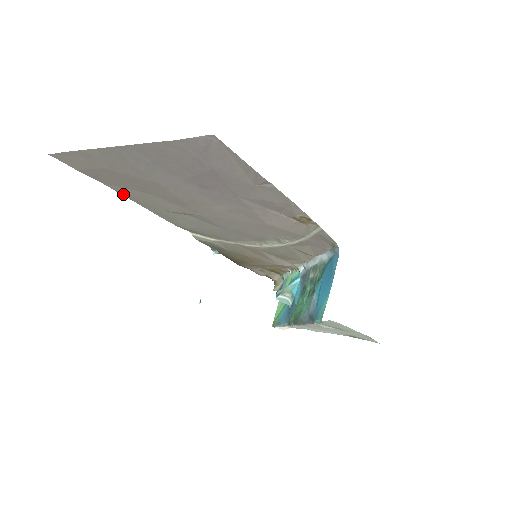
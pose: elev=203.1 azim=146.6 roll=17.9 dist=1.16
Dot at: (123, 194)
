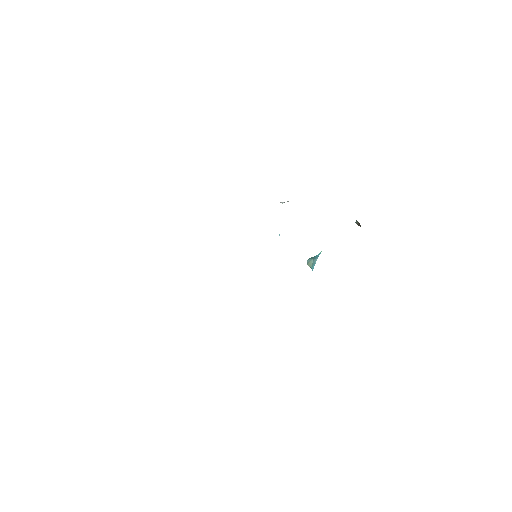
Dot at: occluded
